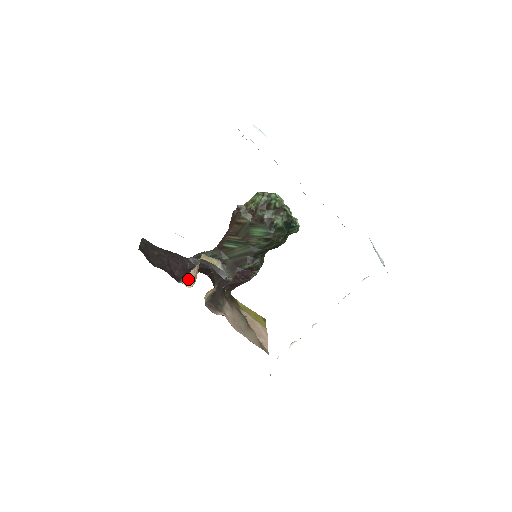
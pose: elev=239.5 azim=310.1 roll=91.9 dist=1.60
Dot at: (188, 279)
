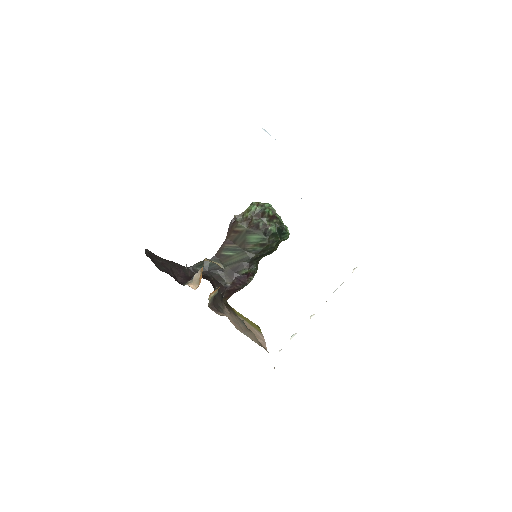
Dot at: (192, 282)
